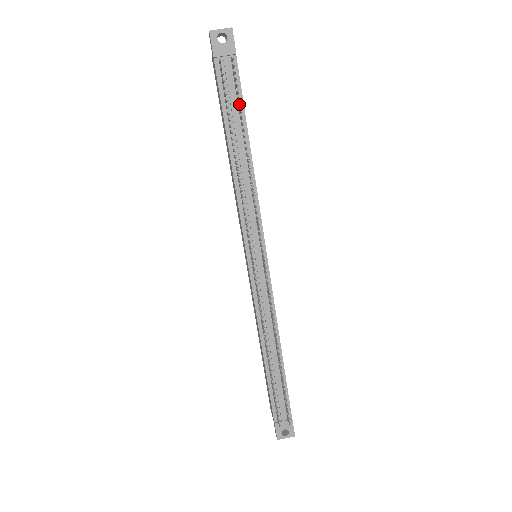
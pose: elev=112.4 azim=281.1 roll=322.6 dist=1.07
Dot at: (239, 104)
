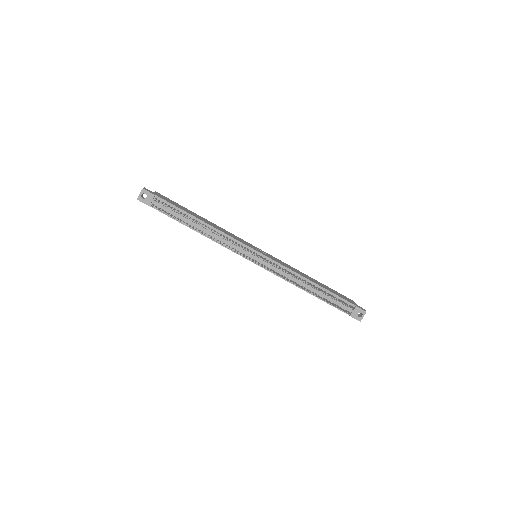
Dot at: occluded
